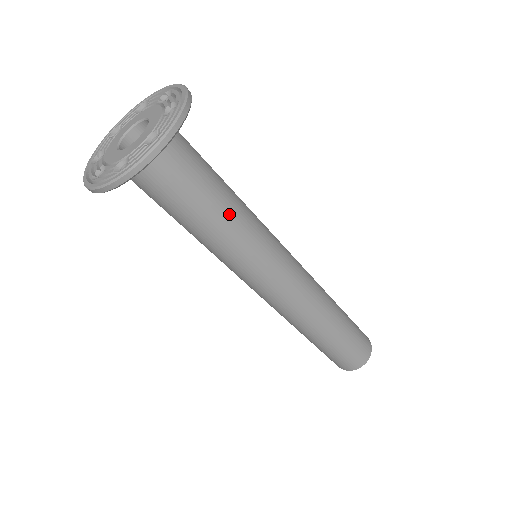
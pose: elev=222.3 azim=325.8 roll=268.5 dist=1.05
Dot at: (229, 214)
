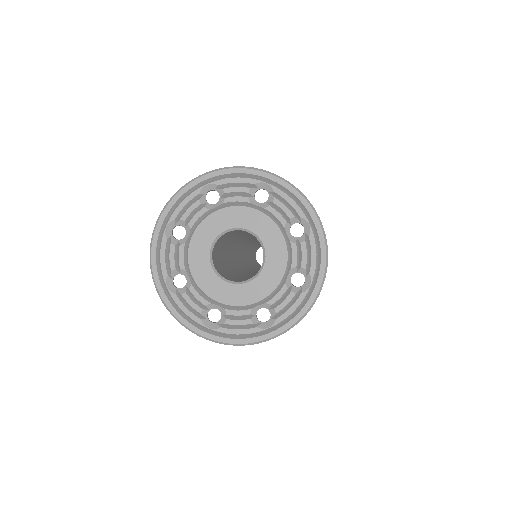
Dot at: occluded
